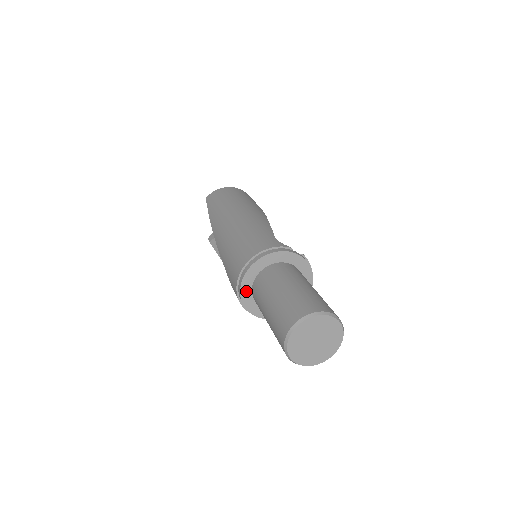
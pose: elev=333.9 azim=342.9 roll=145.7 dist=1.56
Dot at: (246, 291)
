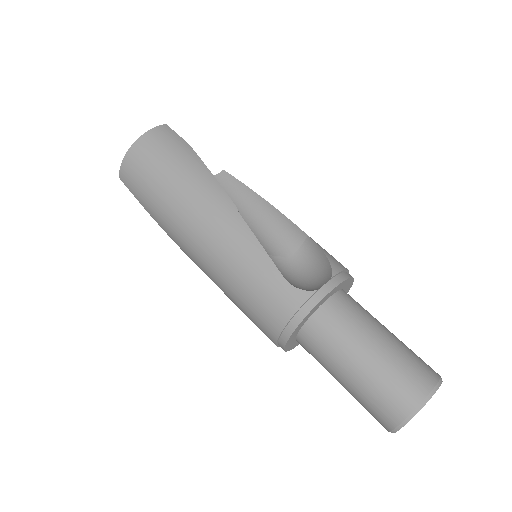
Dot at: (292, 346)
